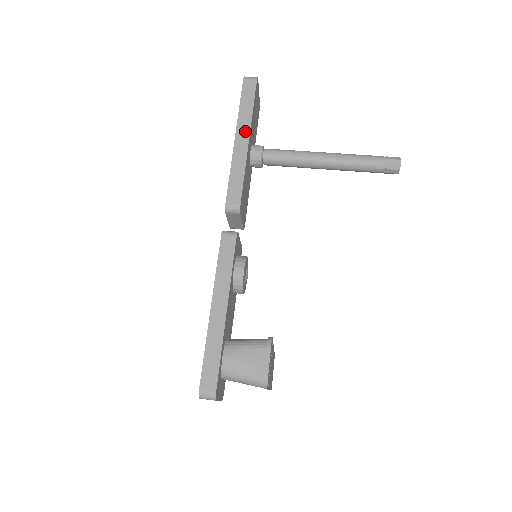
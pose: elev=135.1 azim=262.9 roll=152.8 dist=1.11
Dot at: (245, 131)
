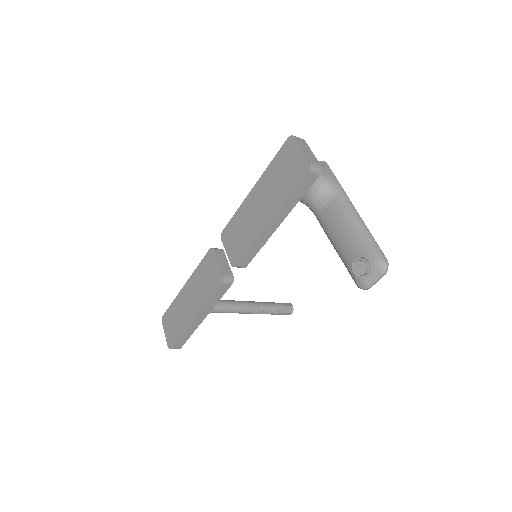
Dot at: occluded
